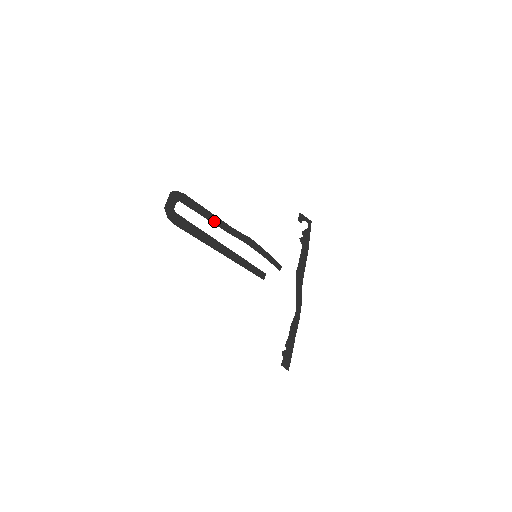
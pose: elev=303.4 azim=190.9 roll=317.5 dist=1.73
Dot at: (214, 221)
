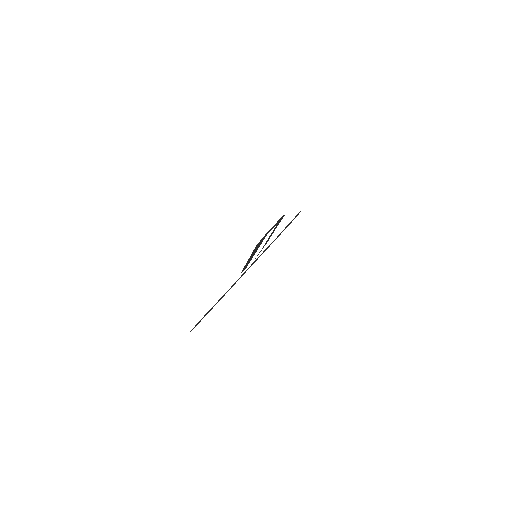
Dot at: occluded
